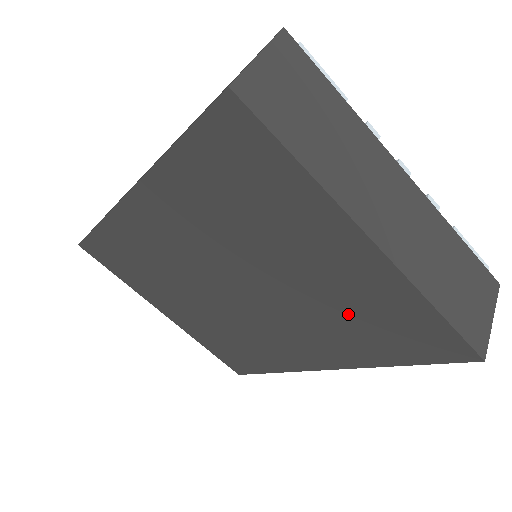
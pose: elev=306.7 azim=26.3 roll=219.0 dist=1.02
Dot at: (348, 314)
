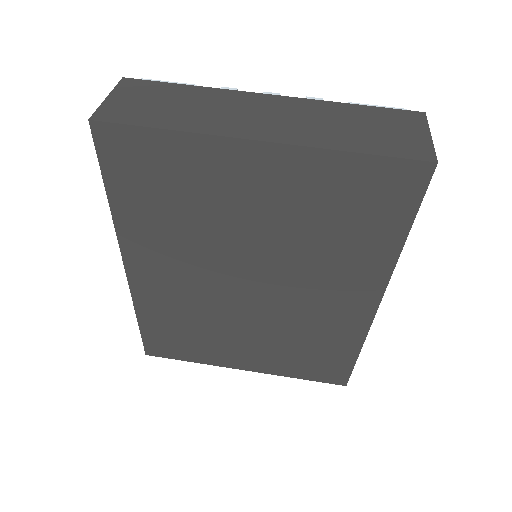
Dot at: (321, 225)
